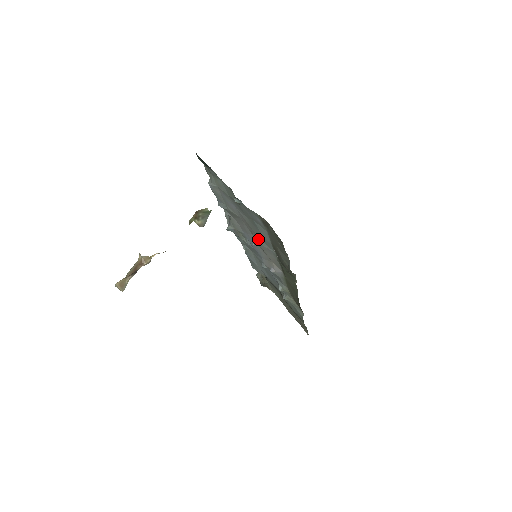
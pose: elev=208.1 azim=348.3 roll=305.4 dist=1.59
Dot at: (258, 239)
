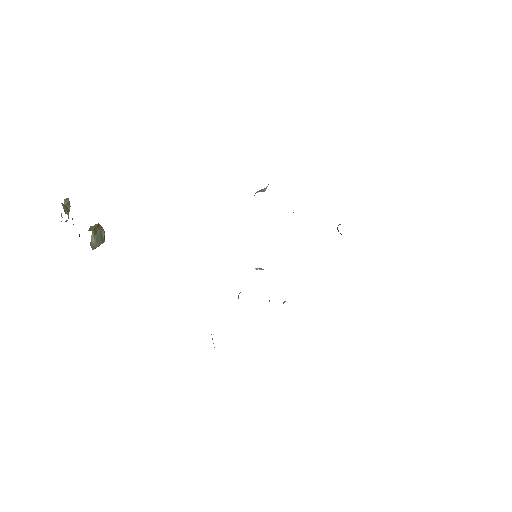
Dot at: occluded
